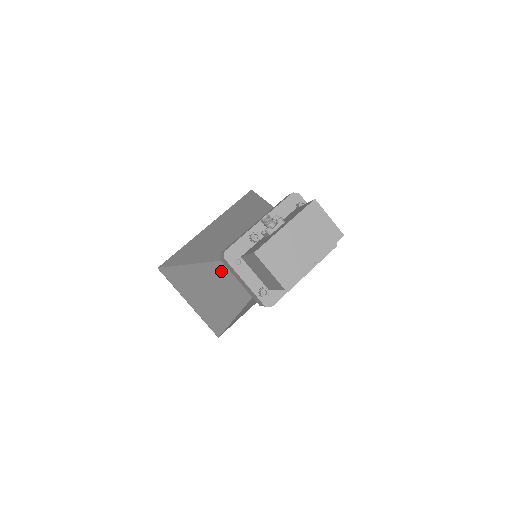
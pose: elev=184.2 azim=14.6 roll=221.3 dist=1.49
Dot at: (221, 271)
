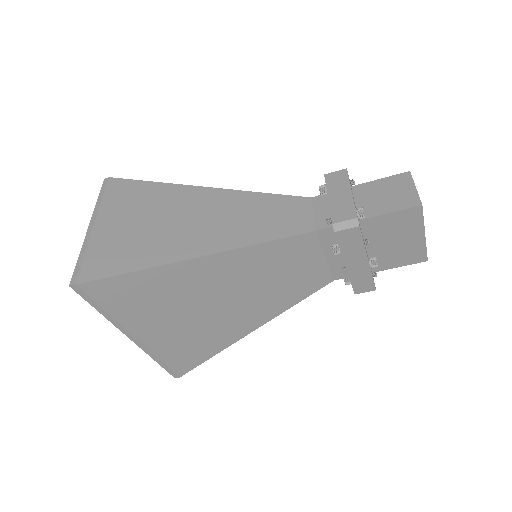
Dot at: (265, 203)
